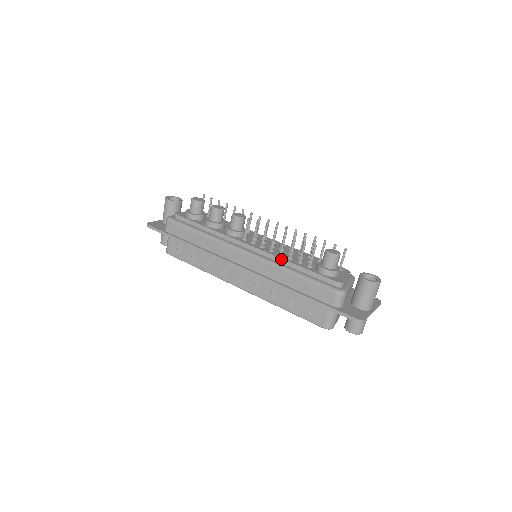
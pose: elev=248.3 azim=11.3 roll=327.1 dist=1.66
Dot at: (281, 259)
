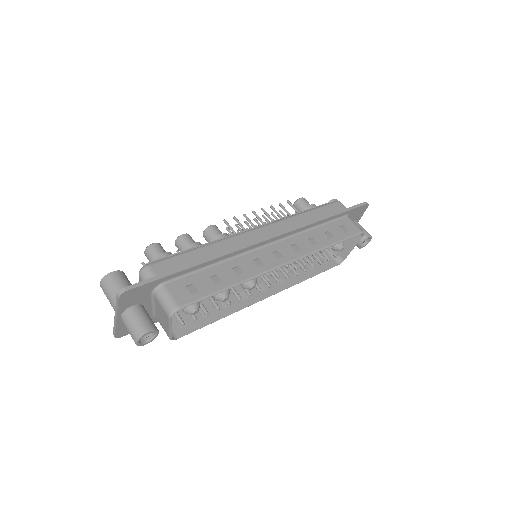
Dot at: occluded
